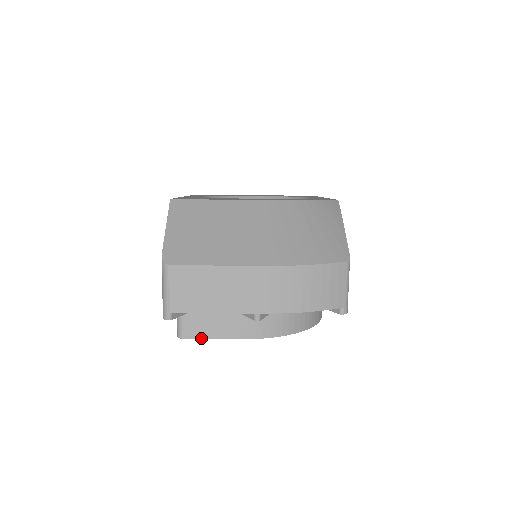
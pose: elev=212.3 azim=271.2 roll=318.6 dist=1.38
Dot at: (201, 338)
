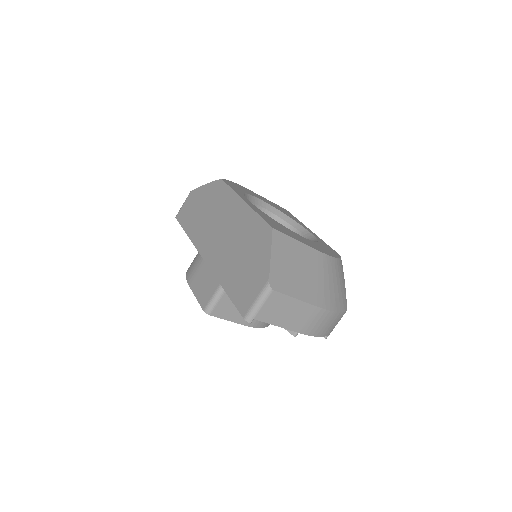
Dot at: (221, 318)
